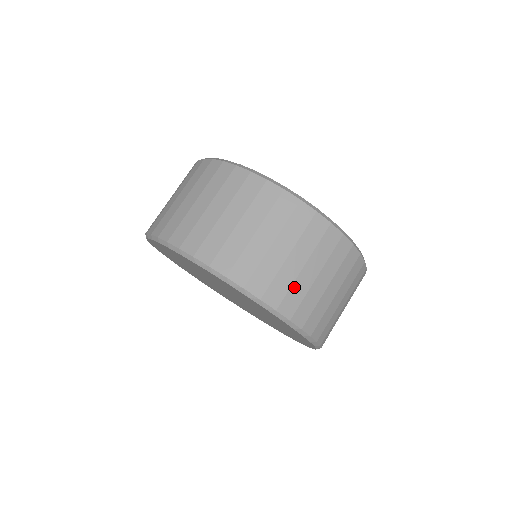
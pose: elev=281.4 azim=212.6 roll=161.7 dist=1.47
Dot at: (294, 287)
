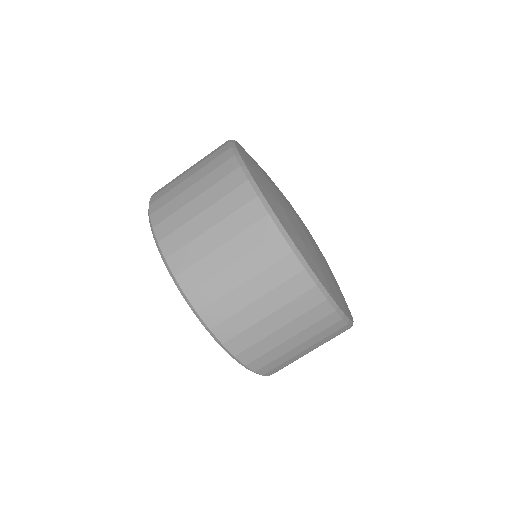
Dot at: (202, 263)
